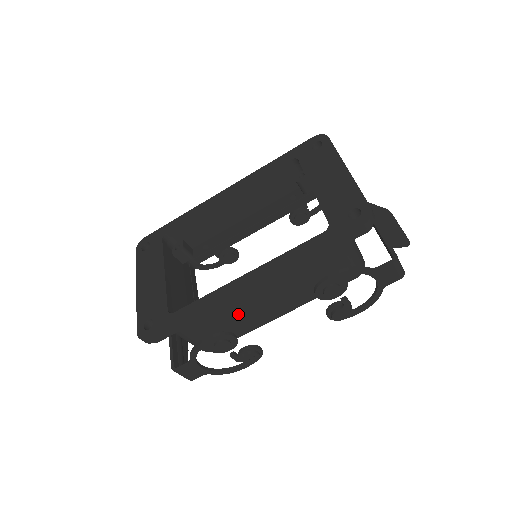
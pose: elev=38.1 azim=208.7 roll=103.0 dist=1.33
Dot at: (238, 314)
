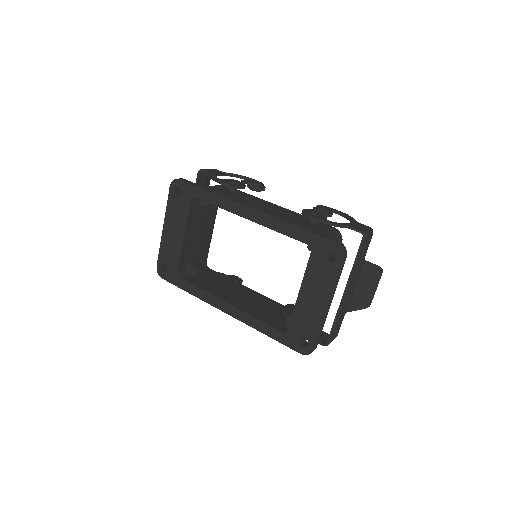
Dot at: occluded
